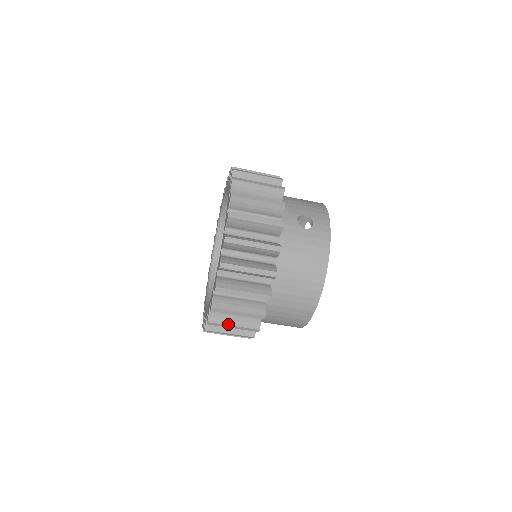
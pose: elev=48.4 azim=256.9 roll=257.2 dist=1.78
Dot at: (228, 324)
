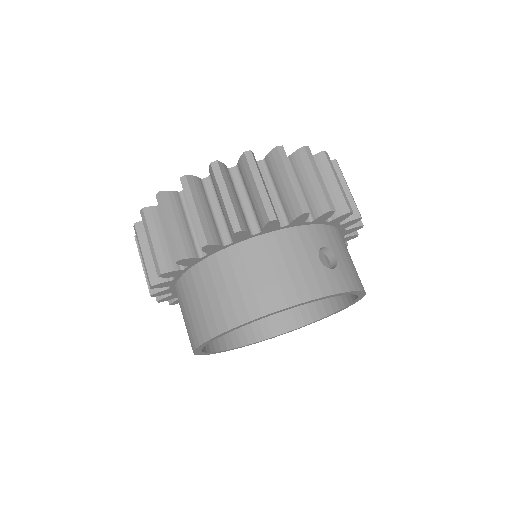
Dot at: (151, 232)
